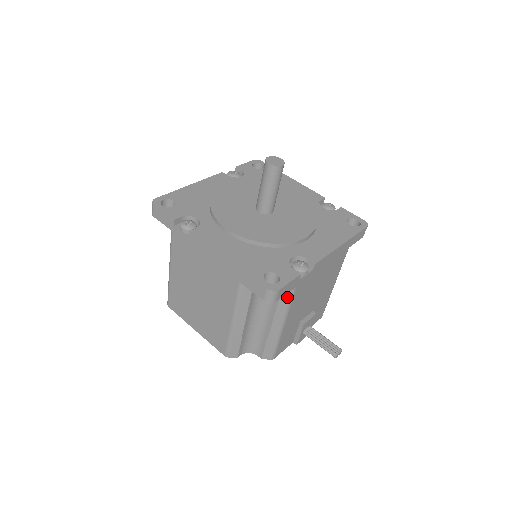
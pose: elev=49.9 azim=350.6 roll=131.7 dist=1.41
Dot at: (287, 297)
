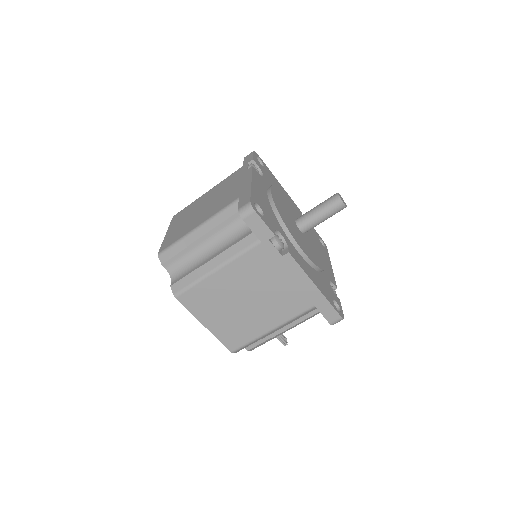
Dot at: (318, 313)
